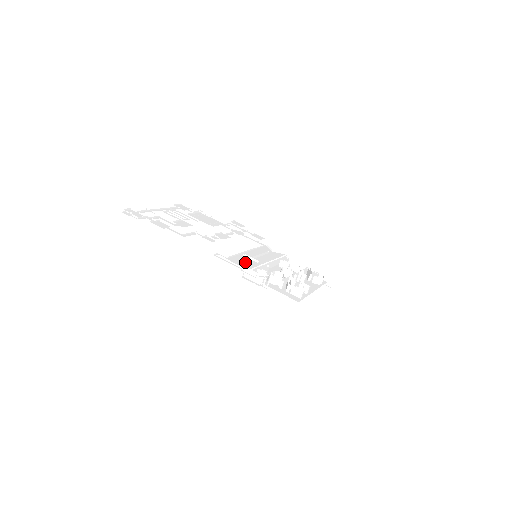
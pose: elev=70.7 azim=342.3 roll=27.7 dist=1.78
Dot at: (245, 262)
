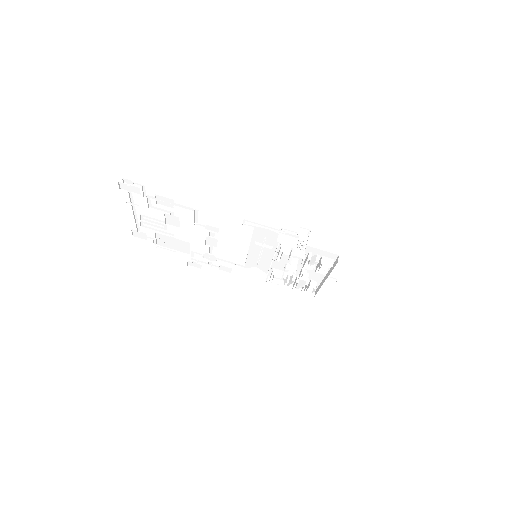
Dot at: (267, 239)
